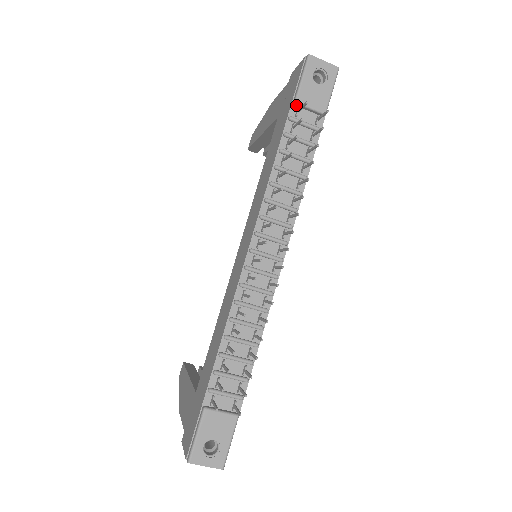
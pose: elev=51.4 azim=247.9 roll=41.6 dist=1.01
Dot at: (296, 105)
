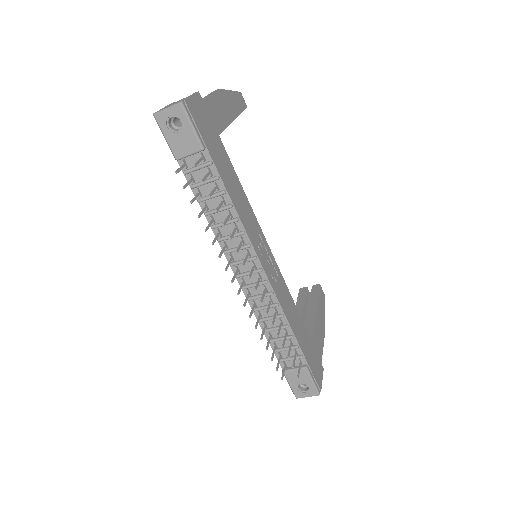
Dot at: (180, 159)
